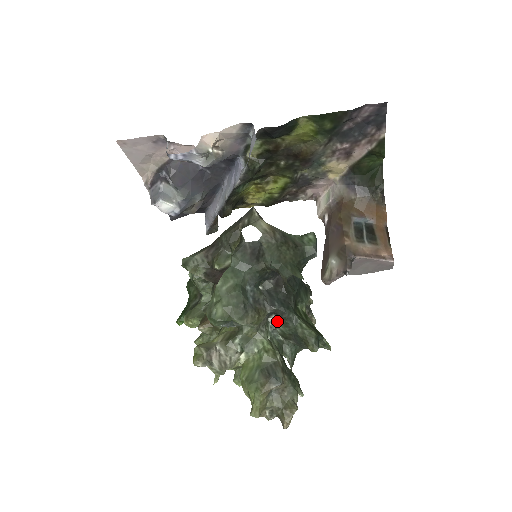
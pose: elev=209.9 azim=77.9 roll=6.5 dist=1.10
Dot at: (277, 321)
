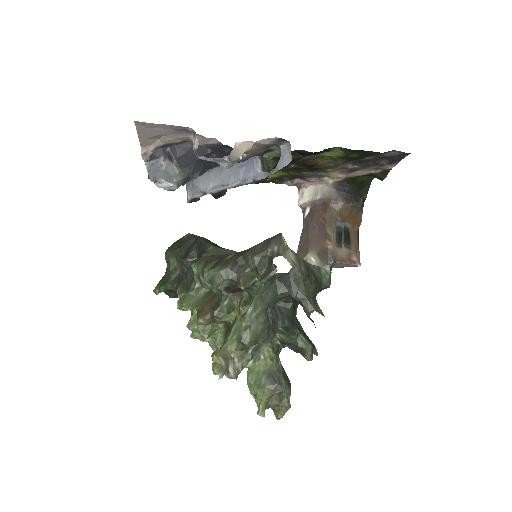
Dot at: (280, 331)
